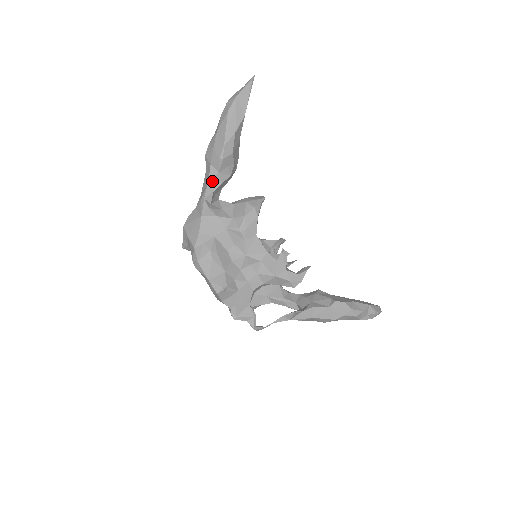
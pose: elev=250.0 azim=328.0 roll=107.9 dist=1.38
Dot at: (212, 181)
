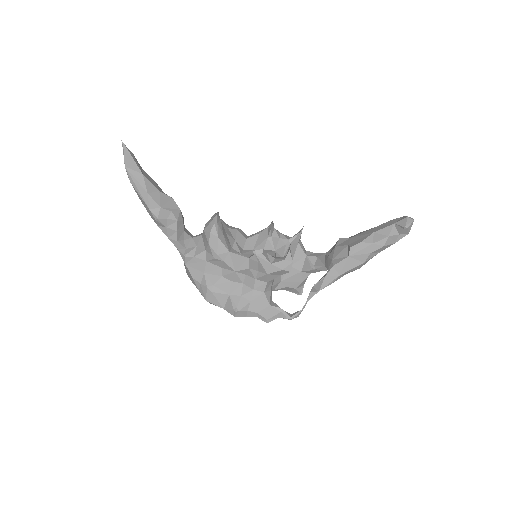
Dot at: (169, 235)
